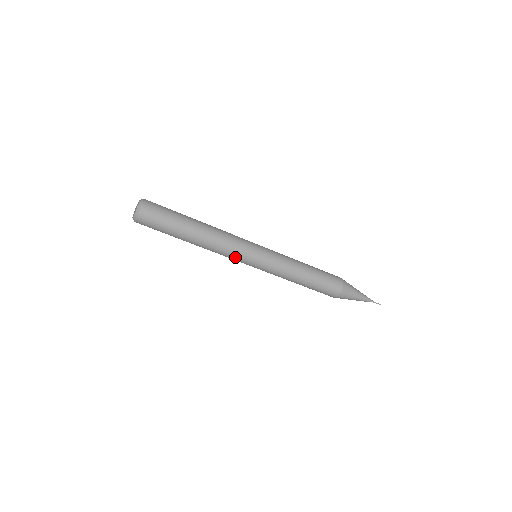
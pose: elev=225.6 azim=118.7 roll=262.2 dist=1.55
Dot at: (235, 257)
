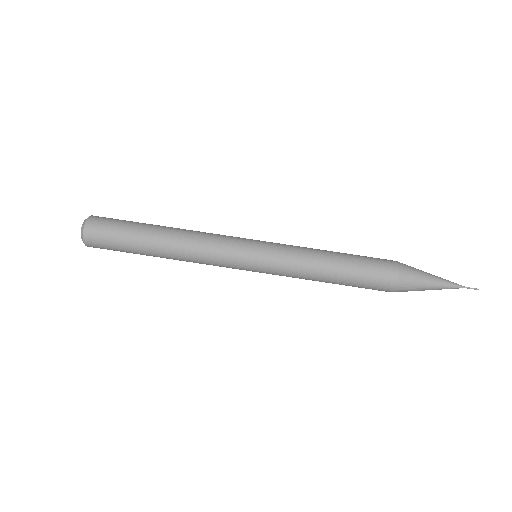
Dot at: (223, 263)
